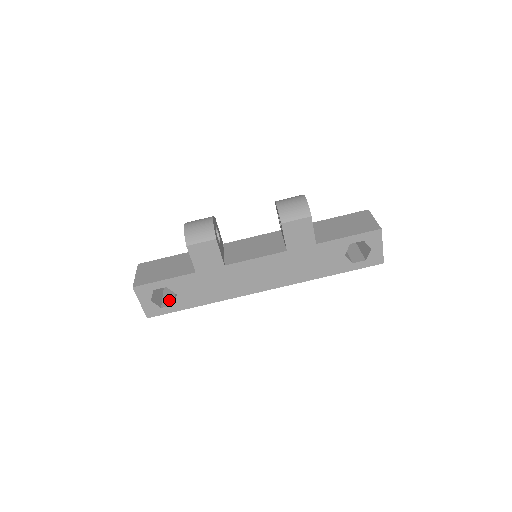
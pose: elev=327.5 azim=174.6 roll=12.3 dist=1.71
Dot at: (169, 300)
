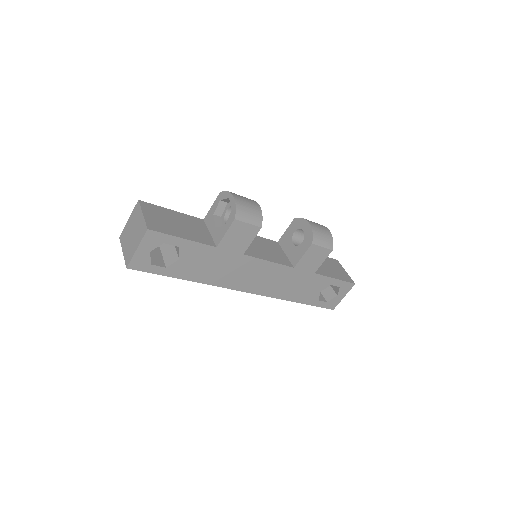
Dot at: (158, 259)
